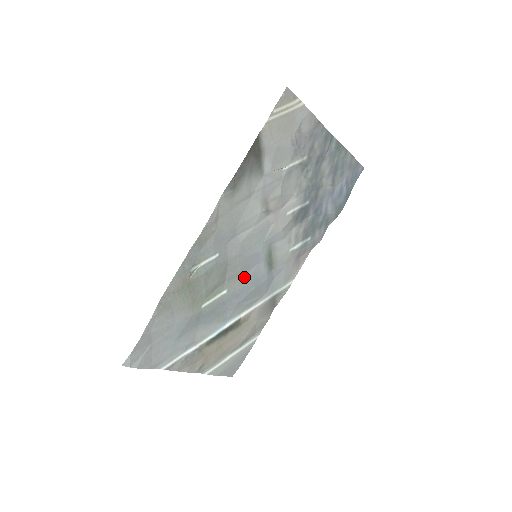
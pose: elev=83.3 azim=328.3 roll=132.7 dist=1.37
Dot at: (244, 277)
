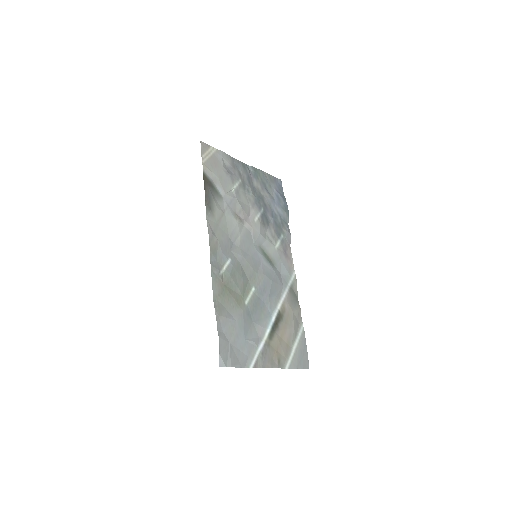
Dot at: (259, 274)
